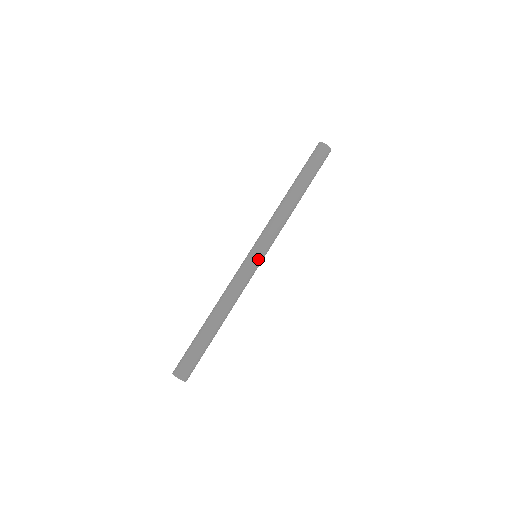
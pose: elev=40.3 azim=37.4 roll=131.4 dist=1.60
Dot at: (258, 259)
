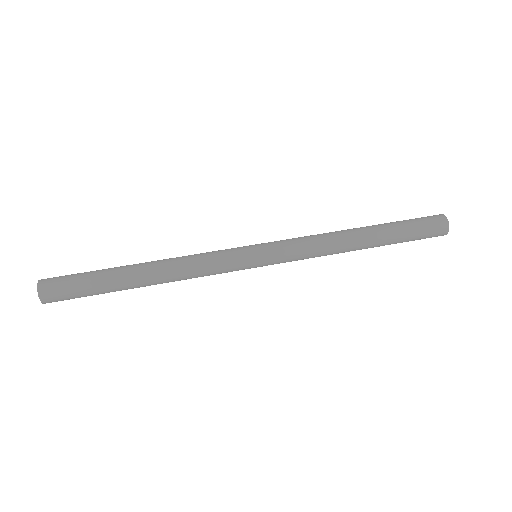
Dot at: (254, 258)
